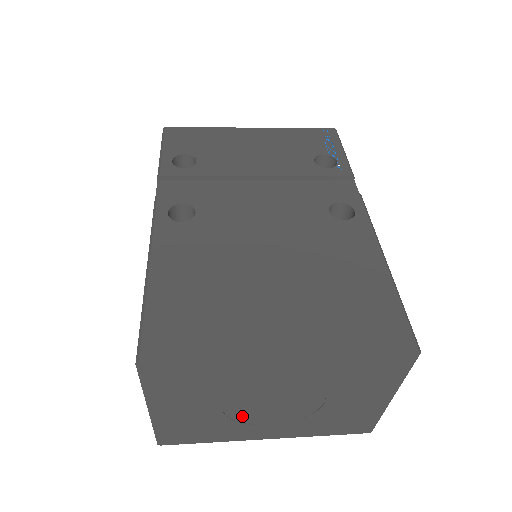
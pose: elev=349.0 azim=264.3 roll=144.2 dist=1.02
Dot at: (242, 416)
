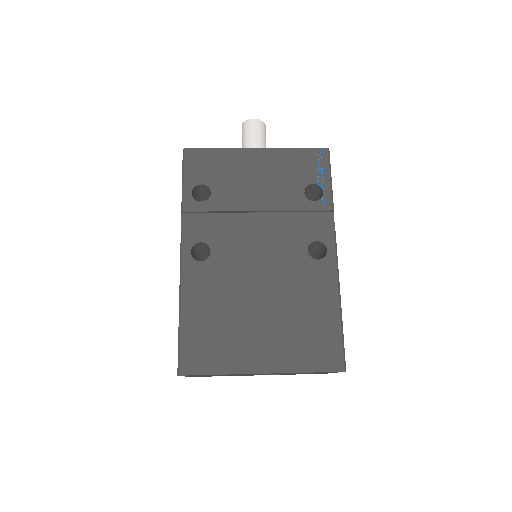
Dot at: occluded
